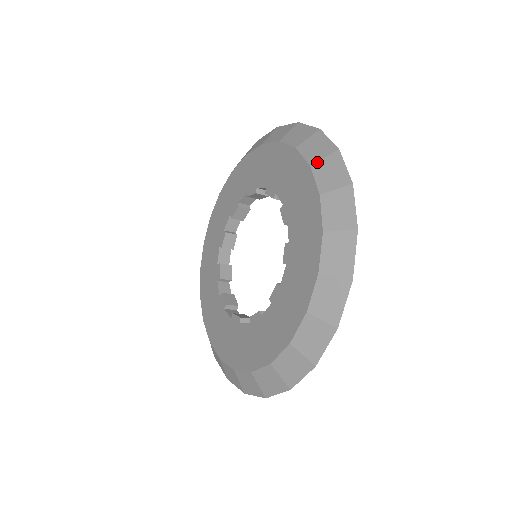
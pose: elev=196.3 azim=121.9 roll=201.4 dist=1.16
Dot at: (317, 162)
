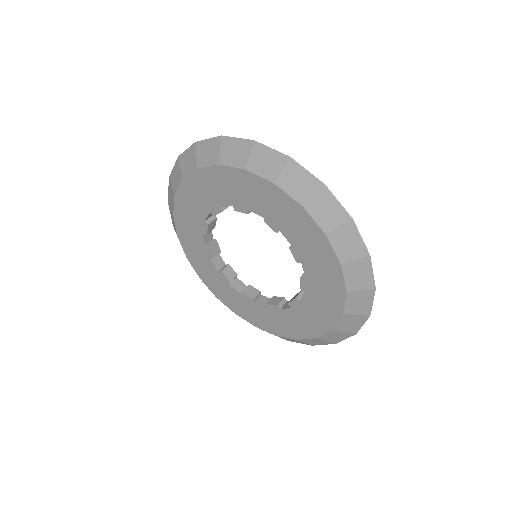
Dot at: (354, 292)
